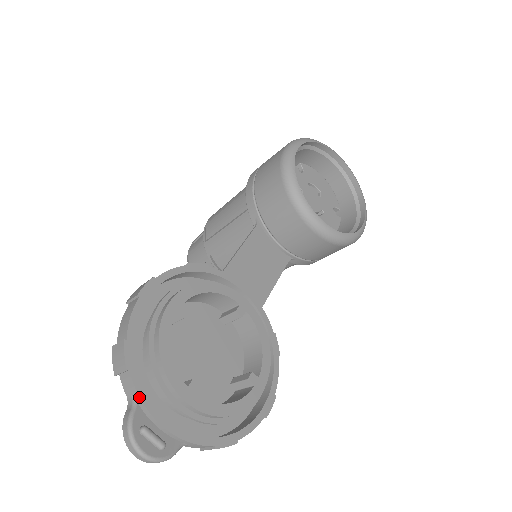
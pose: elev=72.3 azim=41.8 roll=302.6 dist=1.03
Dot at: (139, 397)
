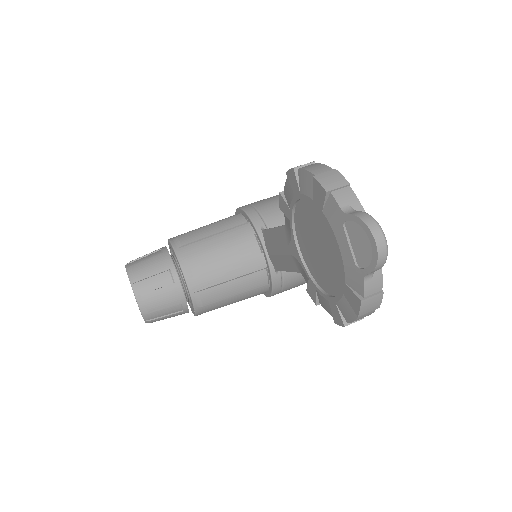
Dot at: (362, 206)
